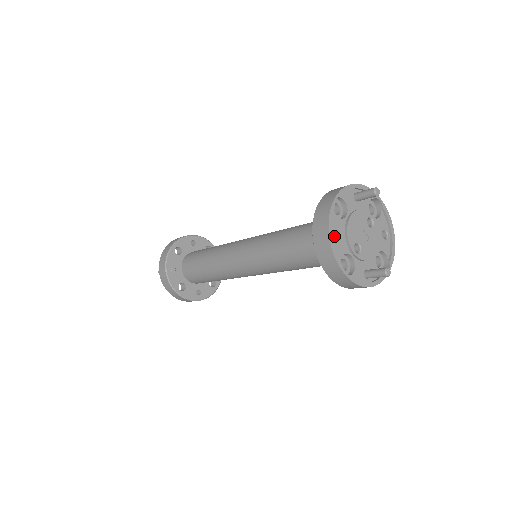
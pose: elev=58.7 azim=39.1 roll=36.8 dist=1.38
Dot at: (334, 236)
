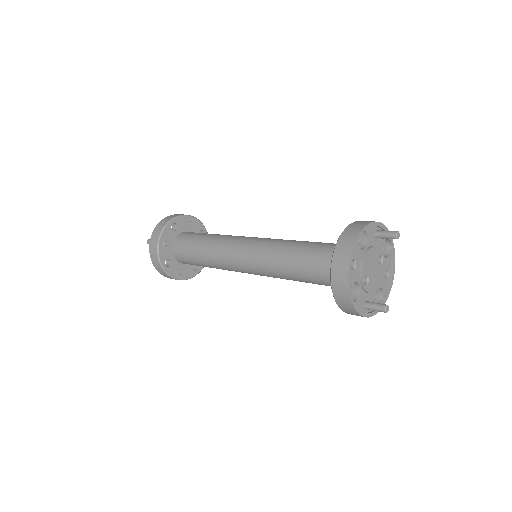
Dot at: occluded
